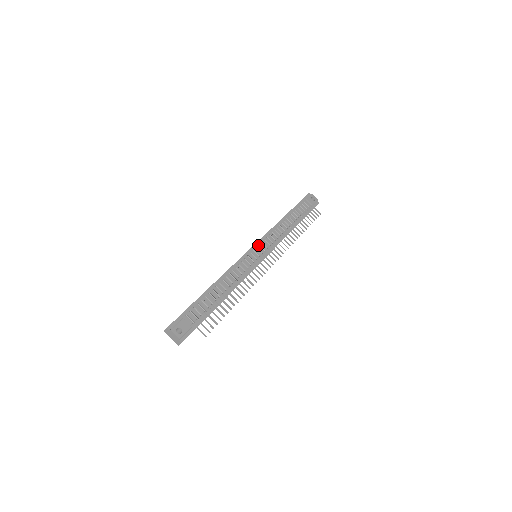
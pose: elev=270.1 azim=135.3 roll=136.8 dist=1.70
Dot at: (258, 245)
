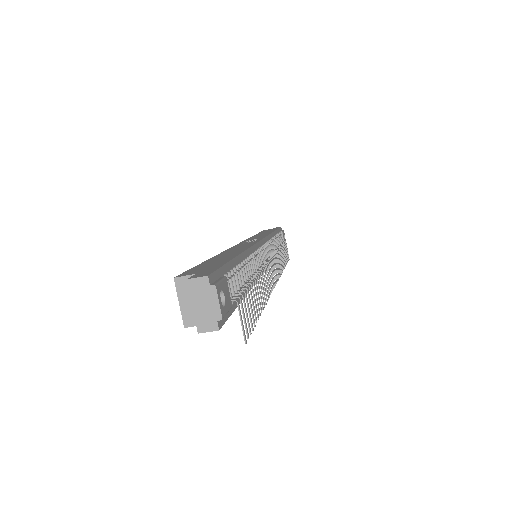
Dot at: (265, 242)
